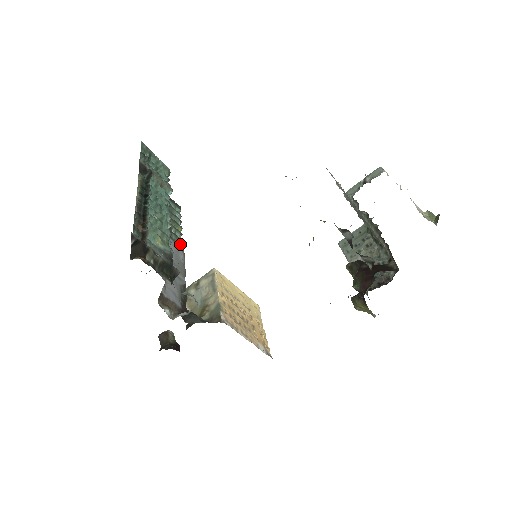
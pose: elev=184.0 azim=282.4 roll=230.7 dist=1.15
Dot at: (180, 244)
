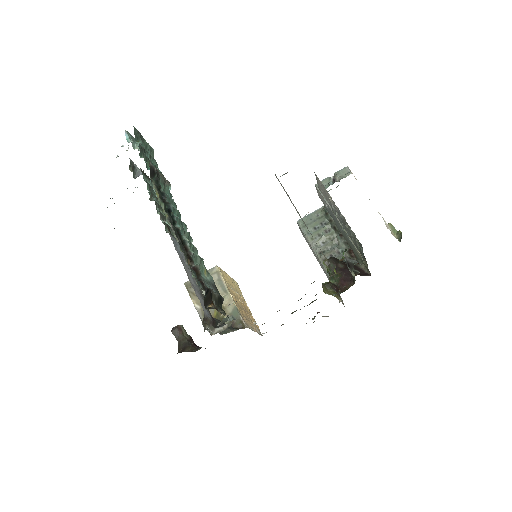
Dot at: occluded
